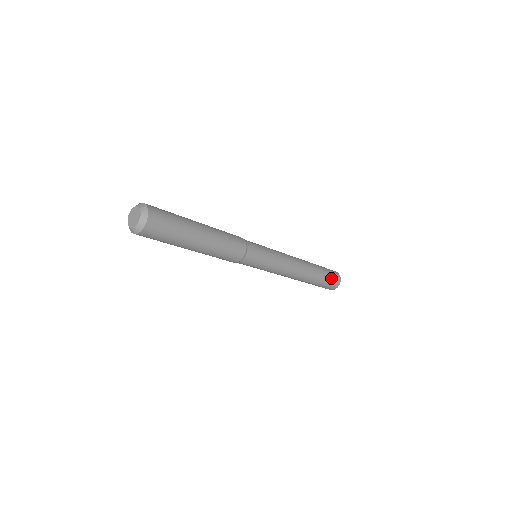
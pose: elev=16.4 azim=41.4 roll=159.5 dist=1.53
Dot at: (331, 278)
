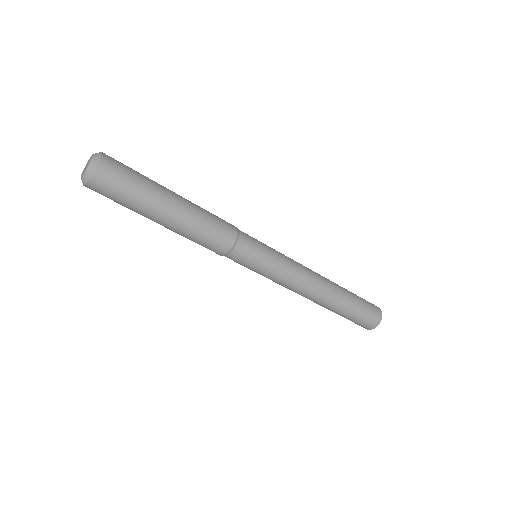
Dot at: (366, 312)
